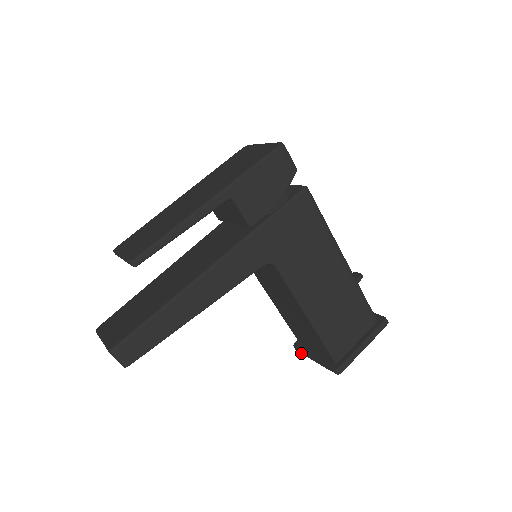
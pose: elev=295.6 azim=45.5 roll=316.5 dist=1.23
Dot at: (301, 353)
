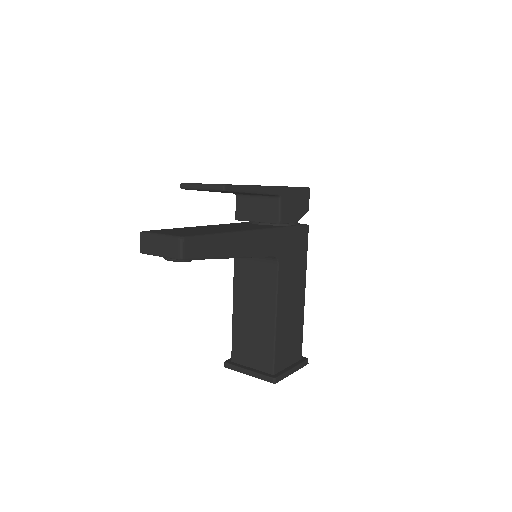
Dot at: (232, 369)
